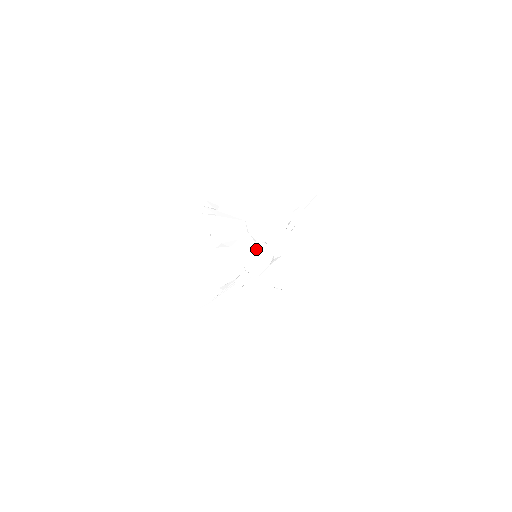
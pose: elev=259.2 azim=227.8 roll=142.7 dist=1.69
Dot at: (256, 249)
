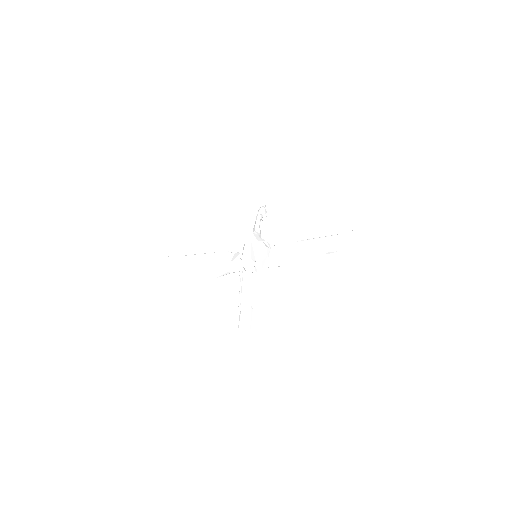
Dot at: occluded
